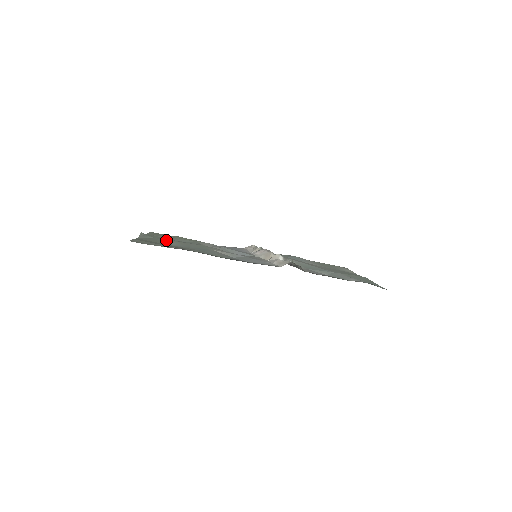
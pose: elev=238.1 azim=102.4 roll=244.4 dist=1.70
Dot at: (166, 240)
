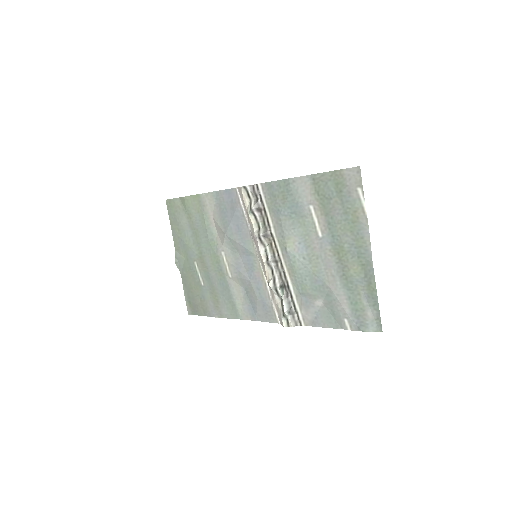
Dot at: (192, 261)
